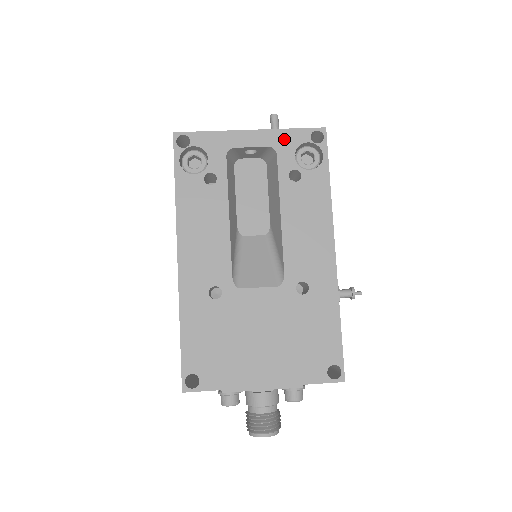
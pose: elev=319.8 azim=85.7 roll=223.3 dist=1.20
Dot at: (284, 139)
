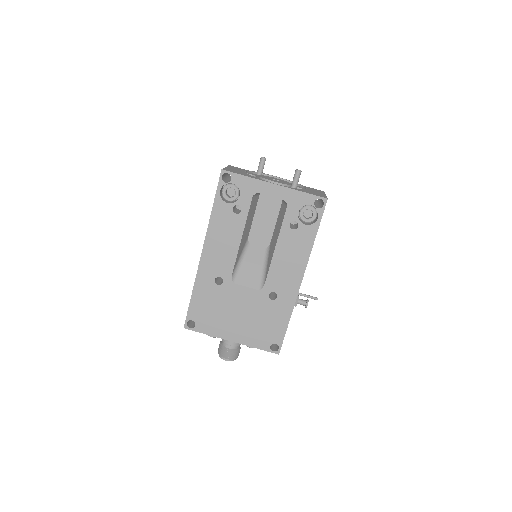
Dot at: (296, 198)
